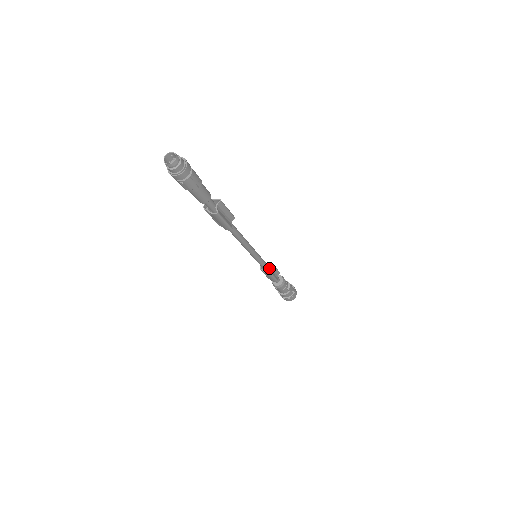
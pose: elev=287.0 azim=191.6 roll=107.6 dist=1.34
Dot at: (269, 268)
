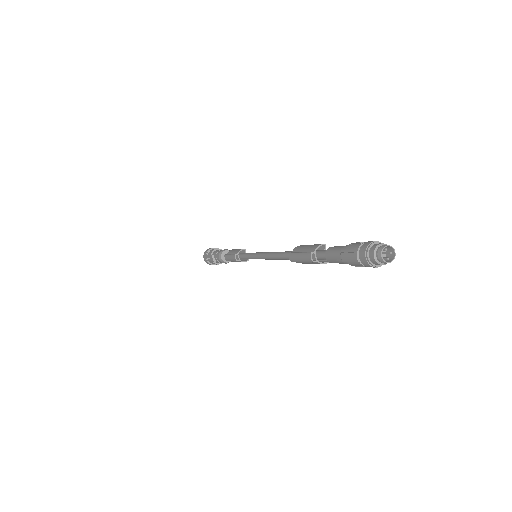
Dot at: occluded
